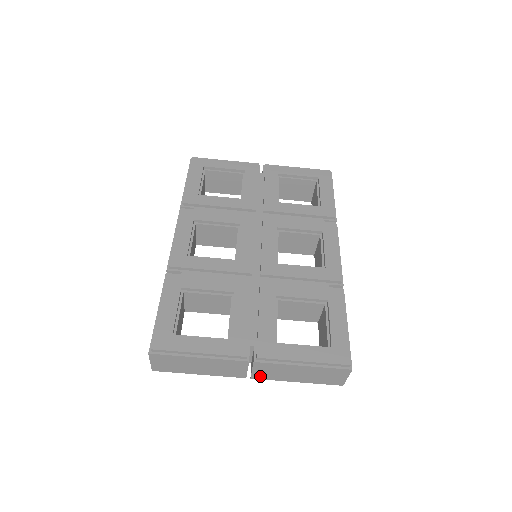
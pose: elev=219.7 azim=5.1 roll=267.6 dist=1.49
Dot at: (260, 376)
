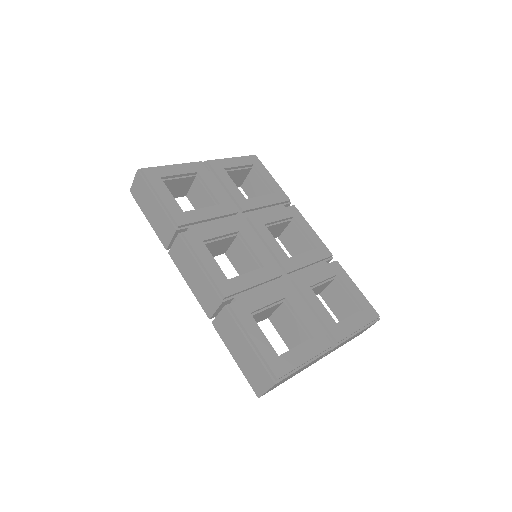
Dot at: occluded
